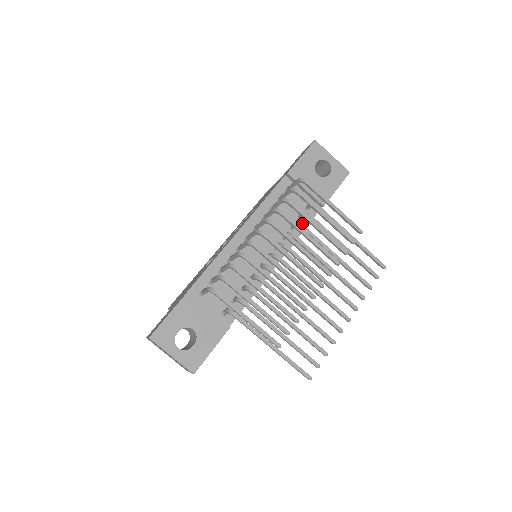
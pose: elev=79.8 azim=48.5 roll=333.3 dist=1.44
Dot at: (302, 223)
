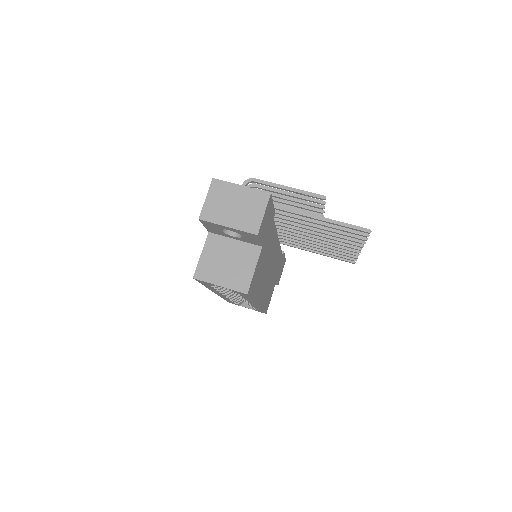
Dot at: occluded
